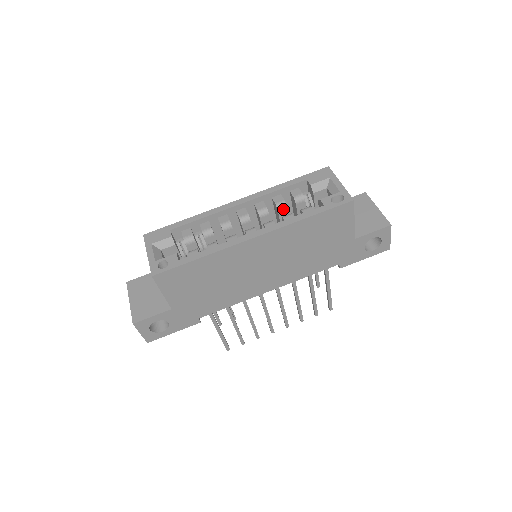
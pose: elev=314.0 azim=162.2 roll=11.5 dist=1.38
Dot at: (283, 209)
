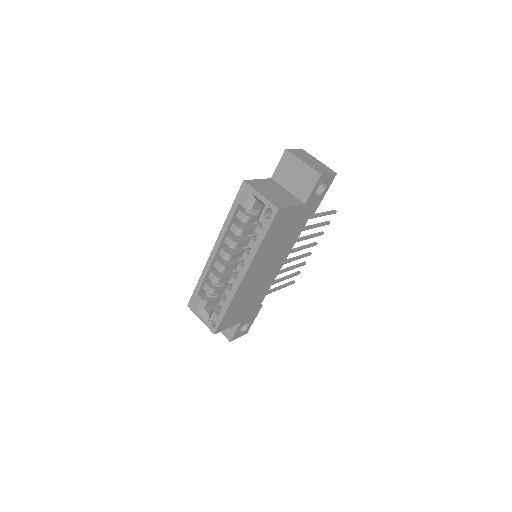
Dot at: (243, 233)
